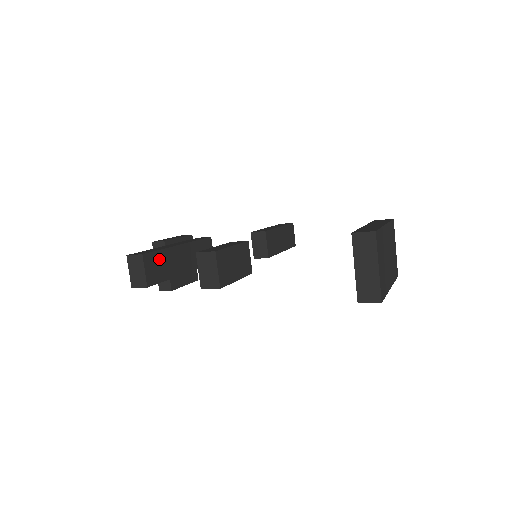
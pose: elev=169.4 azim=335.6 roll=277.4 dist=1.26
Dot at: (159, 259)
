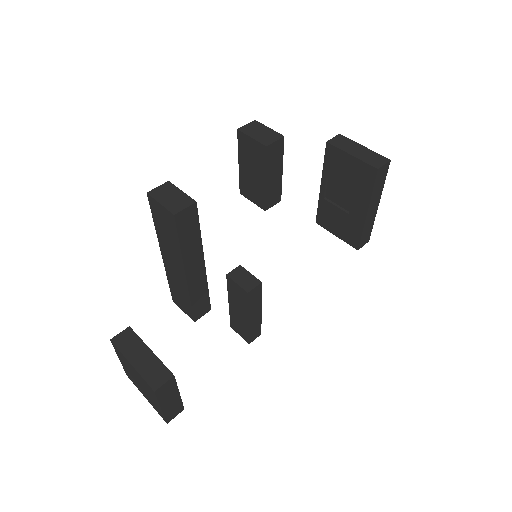
Dot at: occluded
